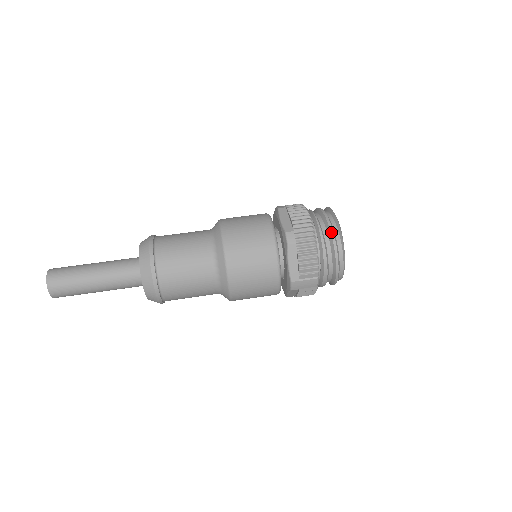
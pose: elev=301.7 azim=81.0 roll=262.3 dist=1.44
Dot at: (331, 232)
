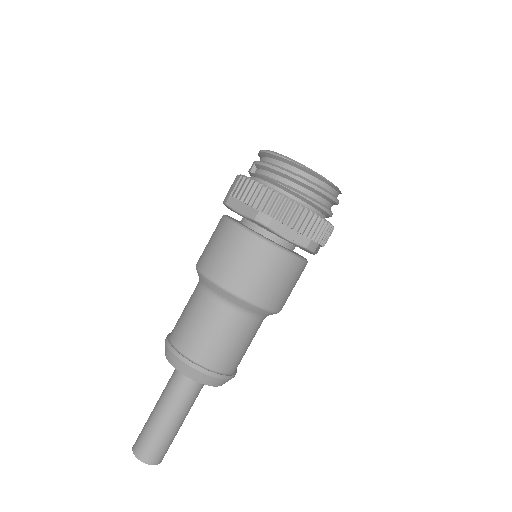
Dot at: (330, 198)
